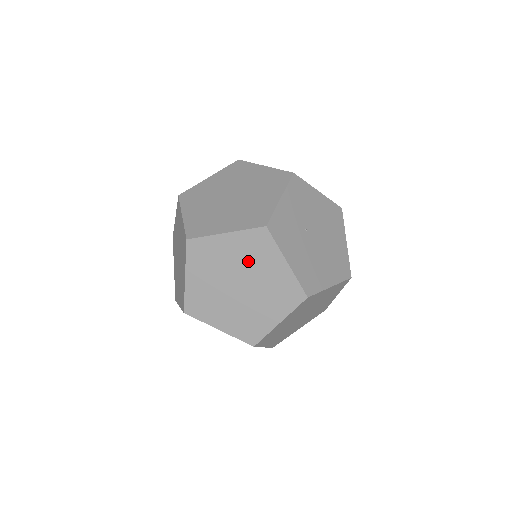
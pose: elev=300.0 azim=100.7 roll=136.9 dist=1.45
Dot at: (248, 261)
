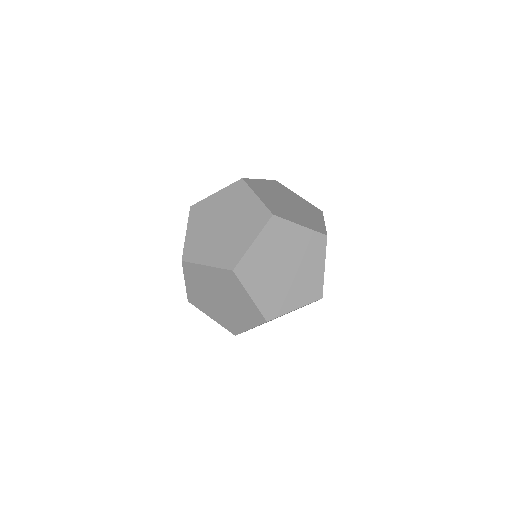
Dot at: occluded
